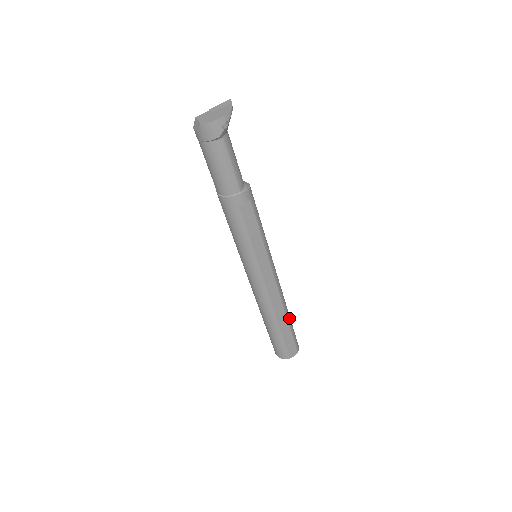
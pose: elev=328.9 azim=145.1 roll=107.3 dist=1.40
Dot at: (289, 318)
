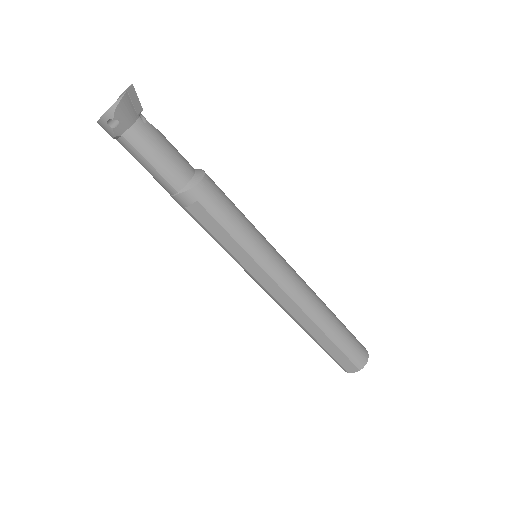
Dot at: (331, 331)
